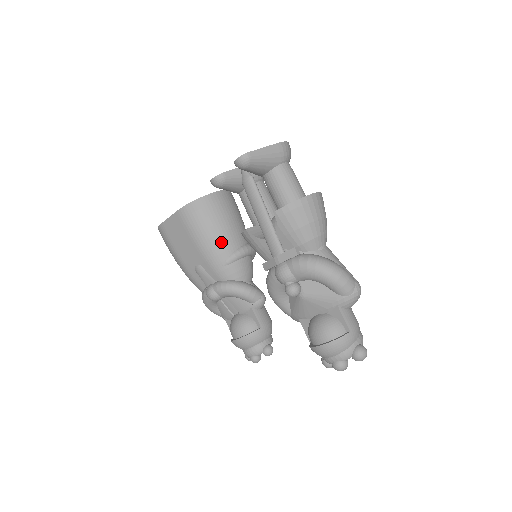
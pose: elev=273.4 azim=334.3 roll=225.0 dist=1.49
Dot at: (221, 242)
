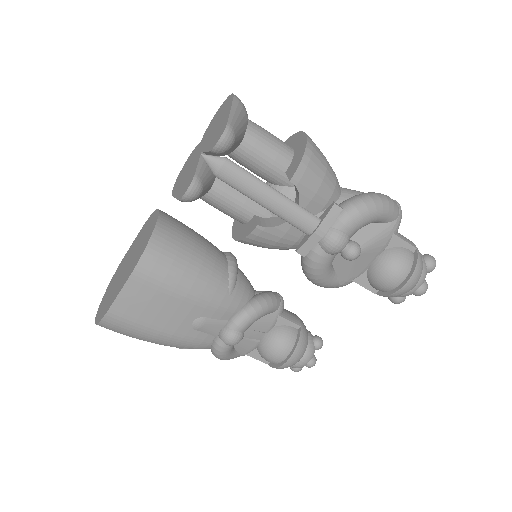
Dot at: (211, 270)
